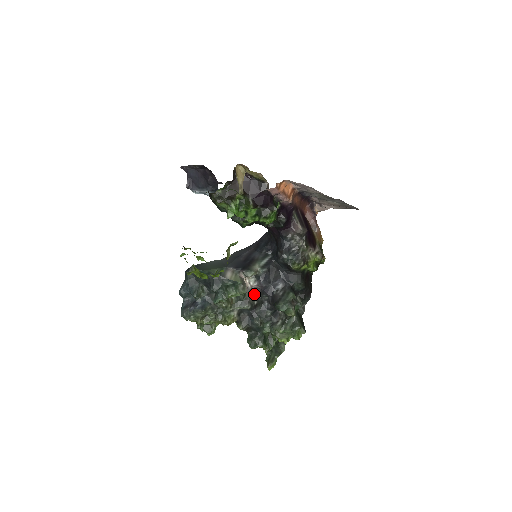
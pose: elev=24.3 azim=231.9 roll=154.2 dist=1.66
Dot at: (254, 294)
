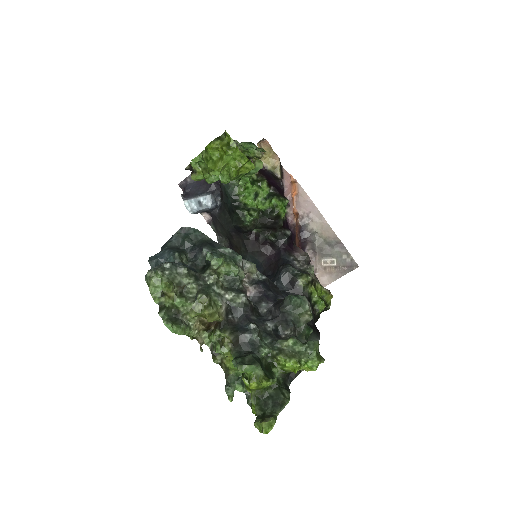
Dot at: occluded
